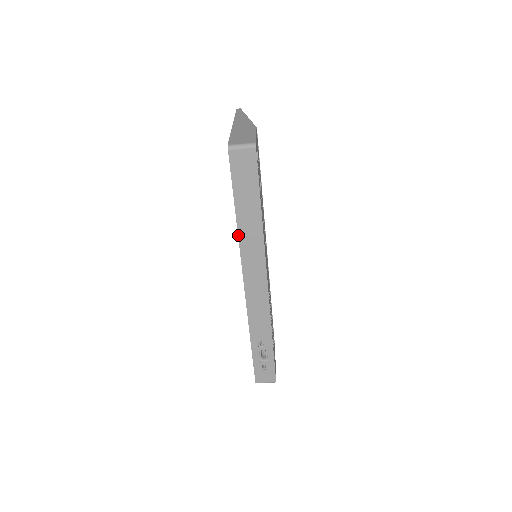
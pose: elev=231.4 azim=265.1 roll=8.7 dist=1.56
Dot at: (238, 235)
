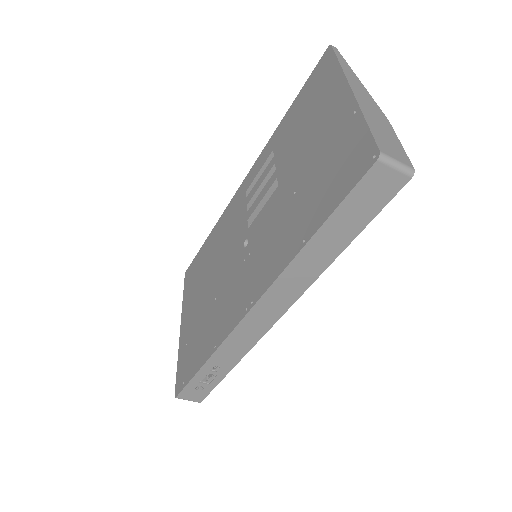
Dot at: (292, 260)
